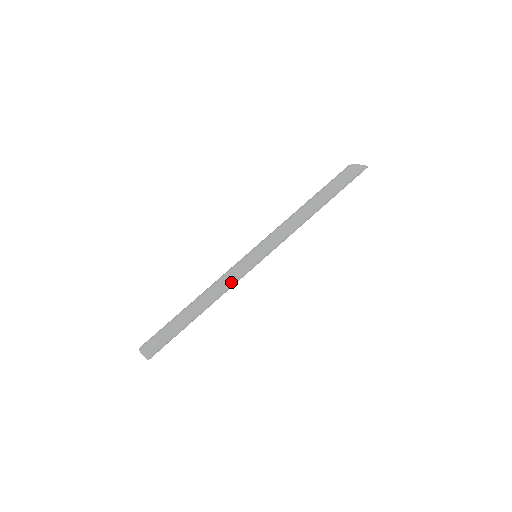
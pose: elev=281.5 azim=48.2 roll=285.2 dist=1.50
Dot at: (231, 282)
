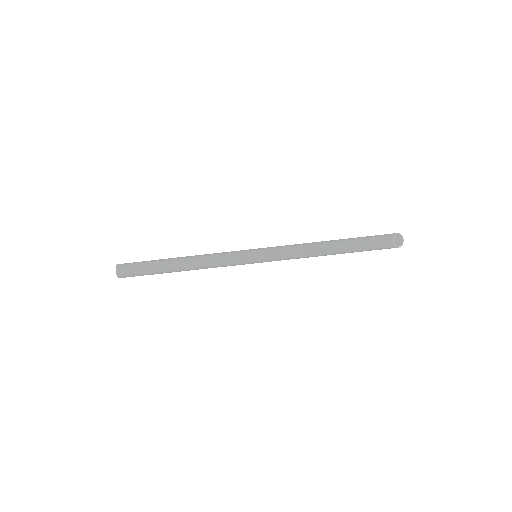
Dot at: (222, 266)
